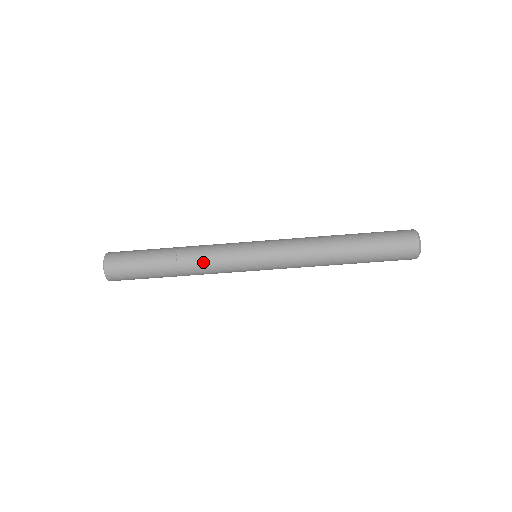
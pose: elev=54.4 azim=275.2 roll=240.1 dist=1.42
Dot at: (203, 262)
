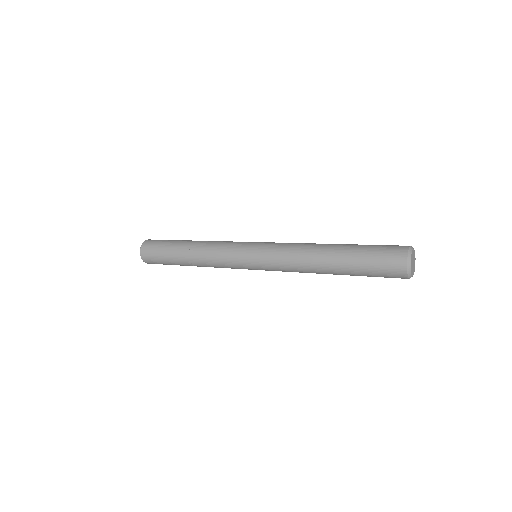
Dot at: (208, 259)
